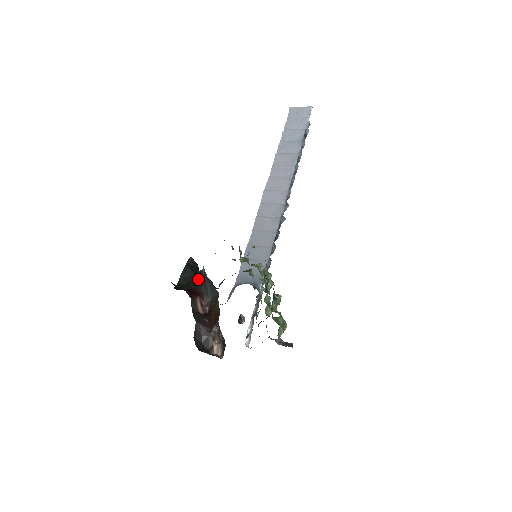
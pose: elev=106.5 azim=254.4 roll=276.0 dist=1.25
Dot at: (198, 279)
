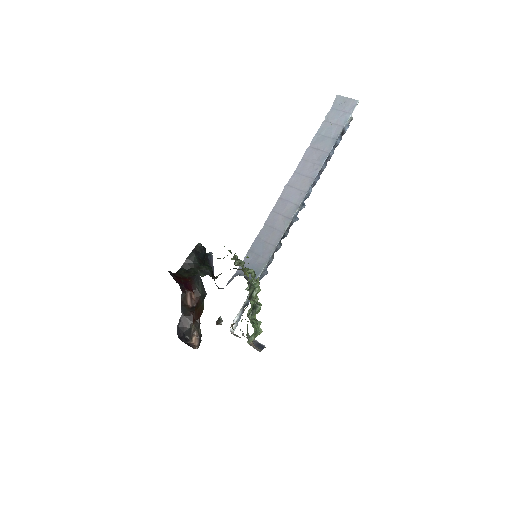
Dot at: (200, 266)
